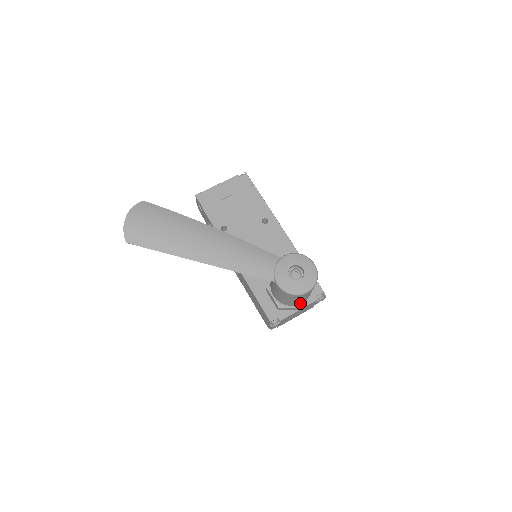
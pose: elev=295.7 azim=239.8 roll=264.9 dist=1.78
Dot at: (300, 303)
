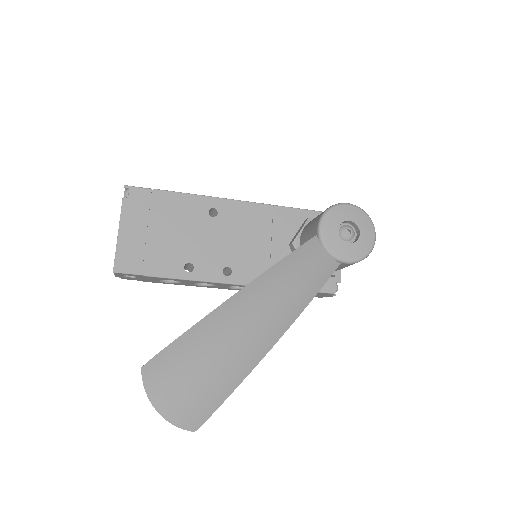
Dot at: occluded
